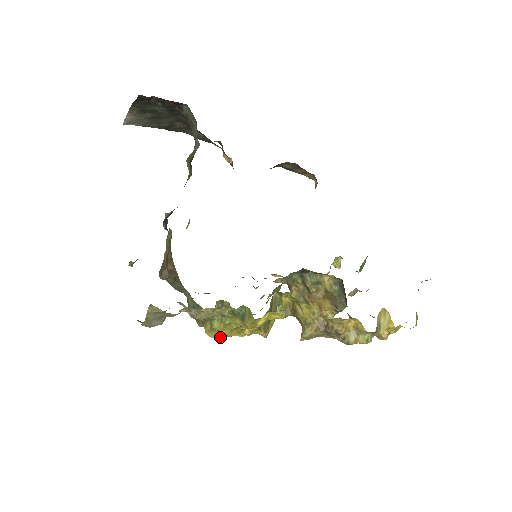
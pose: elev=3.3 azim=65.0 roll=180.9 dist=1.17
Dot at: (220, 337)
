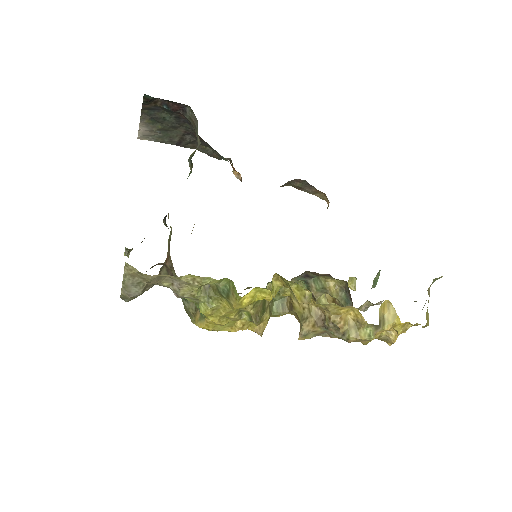
Dot at: (210, 328)
